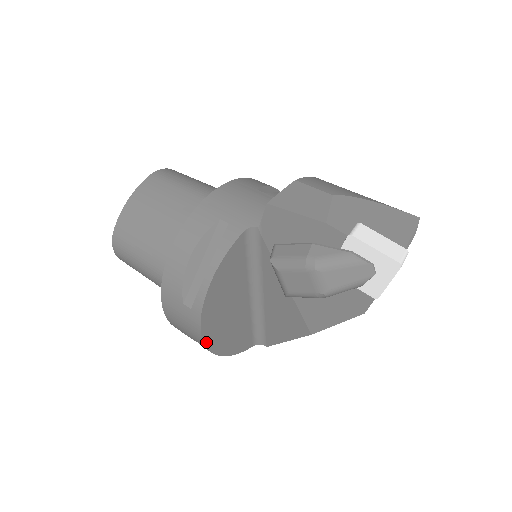
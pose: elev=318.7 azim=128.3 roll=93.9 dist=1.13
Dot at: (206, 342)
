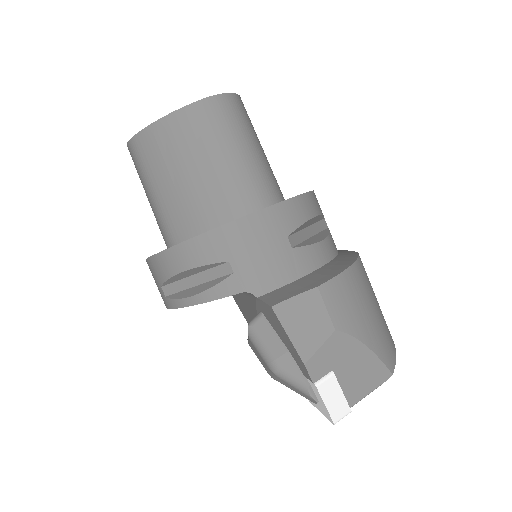
Dot at: occluded
